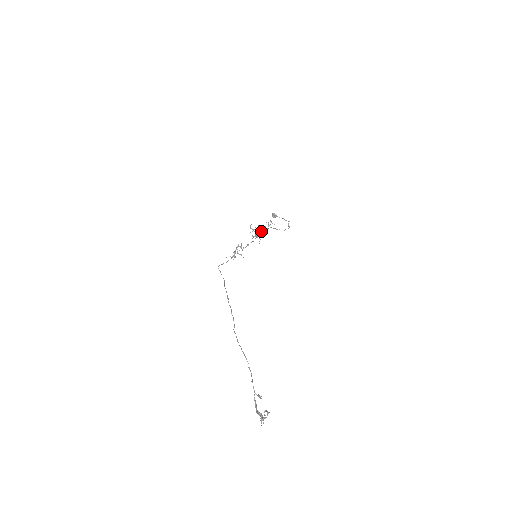
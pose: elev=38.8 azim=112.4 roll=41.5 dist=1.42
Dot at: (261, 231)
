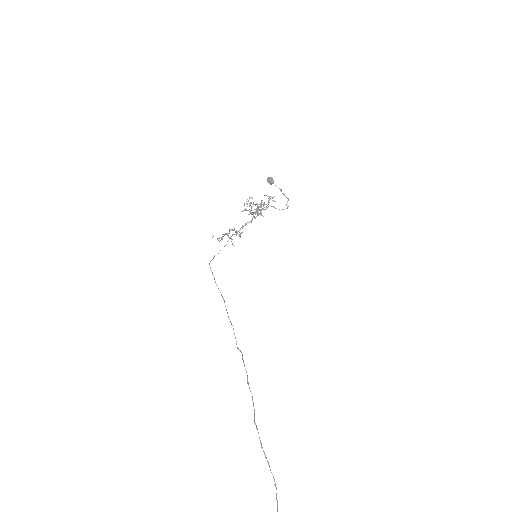
Dot at: (260, 210)
